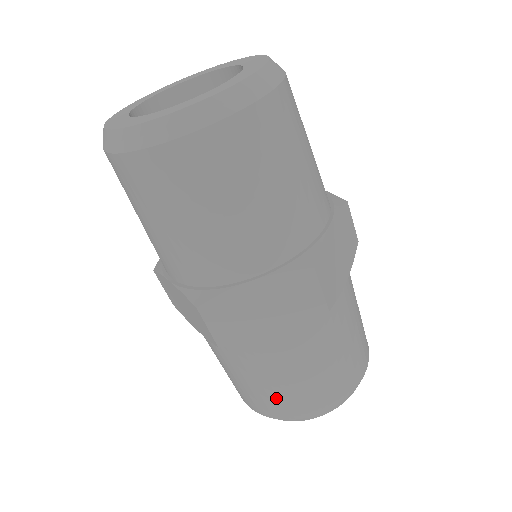
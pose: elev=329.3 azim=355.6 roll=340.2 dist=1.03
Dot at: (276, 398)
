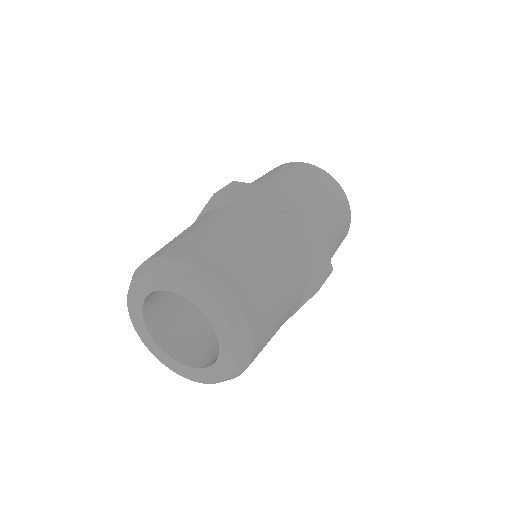
Dot at: occluded
